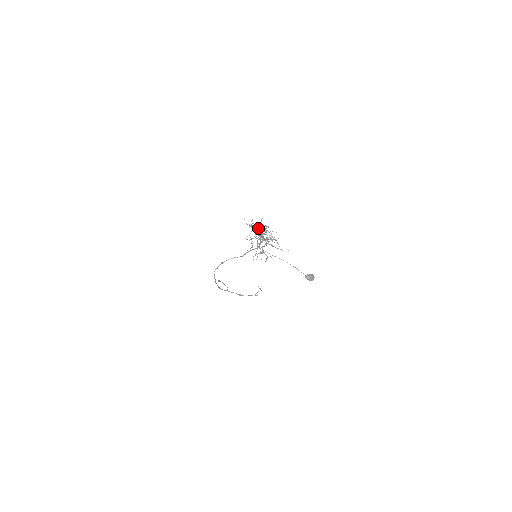
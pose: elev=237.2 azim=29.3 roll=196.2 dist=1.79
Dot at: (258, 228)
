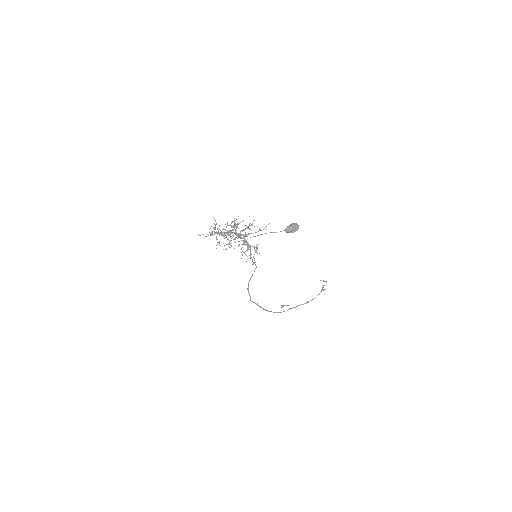
Dot at: occluded
